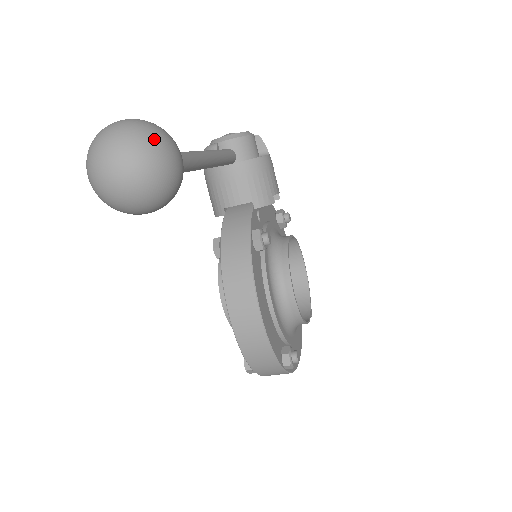
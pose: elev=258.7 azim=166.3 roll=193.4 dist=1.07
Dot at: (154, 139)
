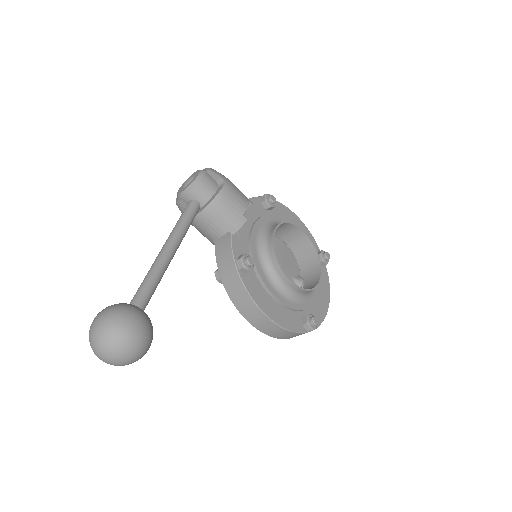
Dot at: (118, 332)
